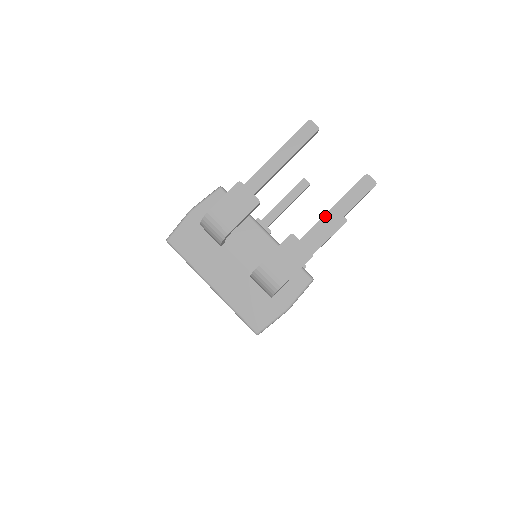
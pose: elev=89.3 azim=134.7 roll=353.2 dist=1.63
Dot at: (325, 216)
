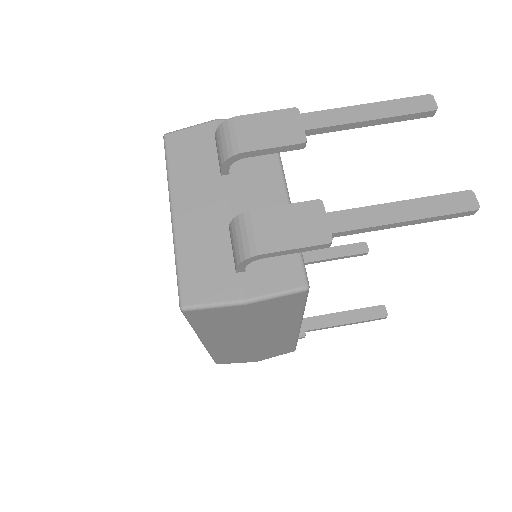
Dot at: (381, 205)
